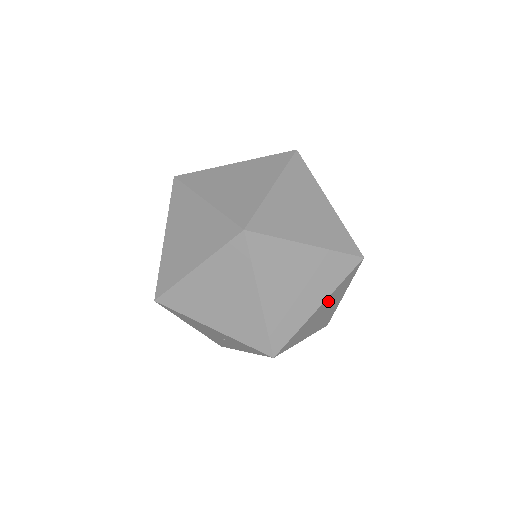
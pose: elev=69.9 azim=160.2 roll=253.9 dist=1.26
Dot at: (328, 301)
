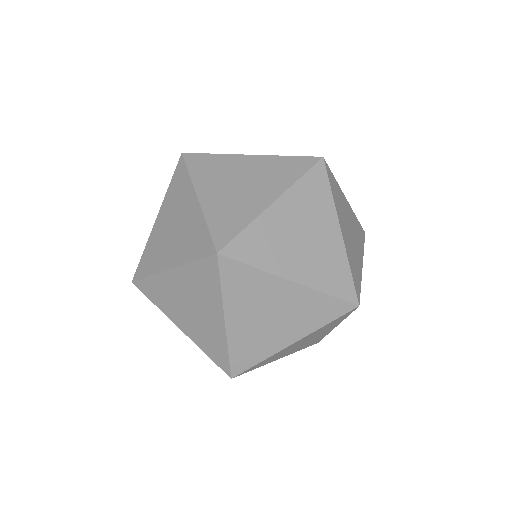
Dot at: occluded
